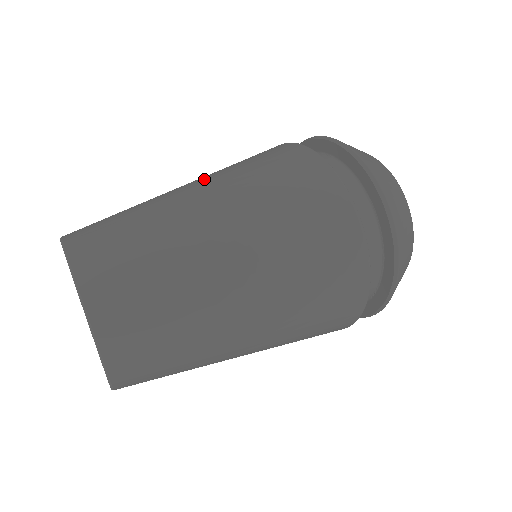
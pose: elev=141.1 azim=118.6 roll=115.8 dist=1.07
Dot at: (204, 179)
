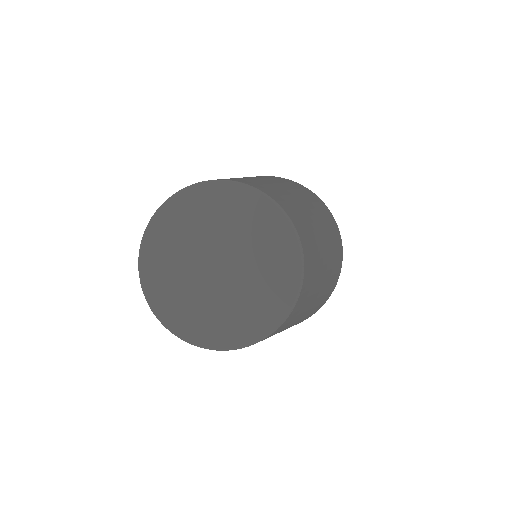
Dot at: occluded
